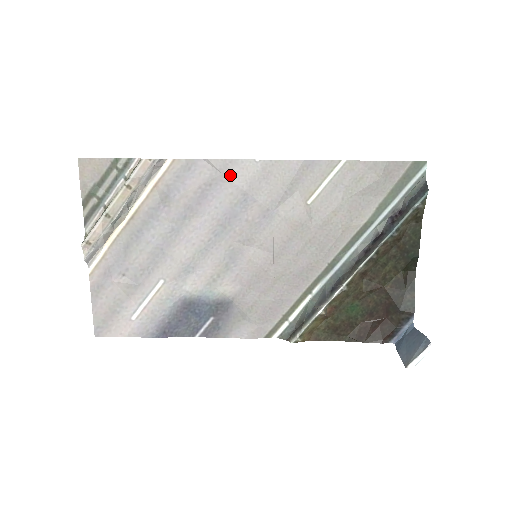
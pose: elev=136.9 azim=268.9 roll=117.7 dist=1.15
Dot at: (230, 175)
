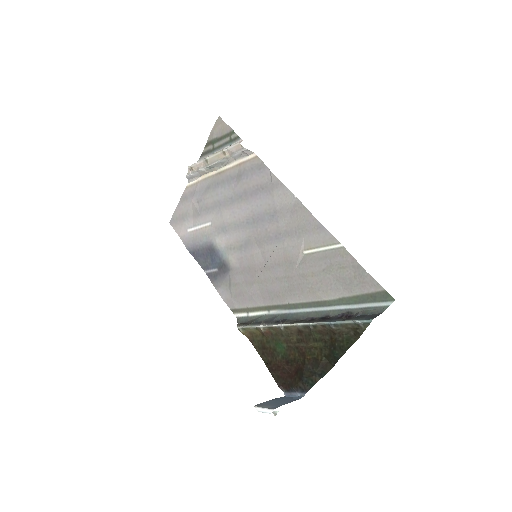
Dot at: (276, 192)
